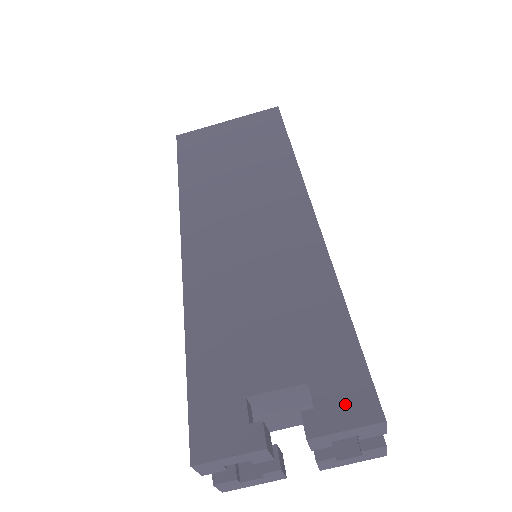
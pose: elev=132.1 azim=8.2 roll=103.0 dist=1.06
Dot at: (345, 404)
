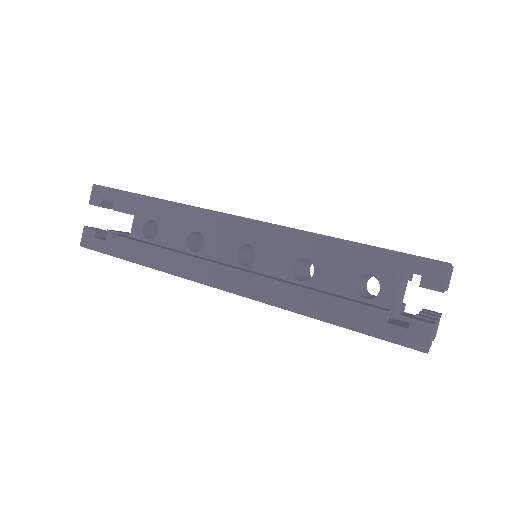
Dot at: occluded
